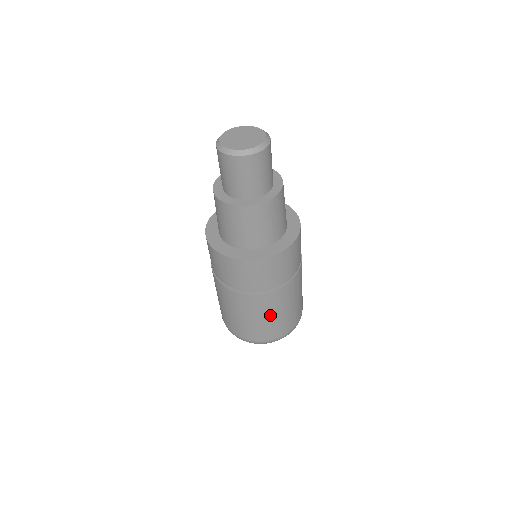
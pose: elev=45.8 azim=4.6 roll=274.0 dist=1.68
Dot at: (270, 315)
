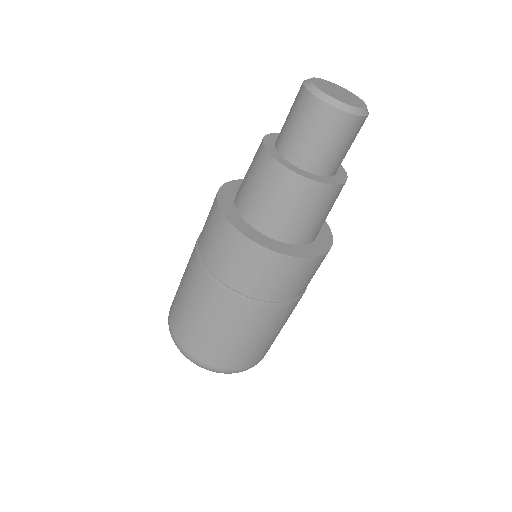
Dot at: (269, 334)
